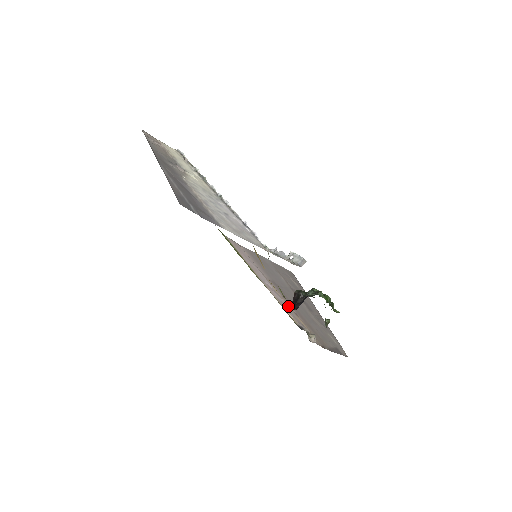
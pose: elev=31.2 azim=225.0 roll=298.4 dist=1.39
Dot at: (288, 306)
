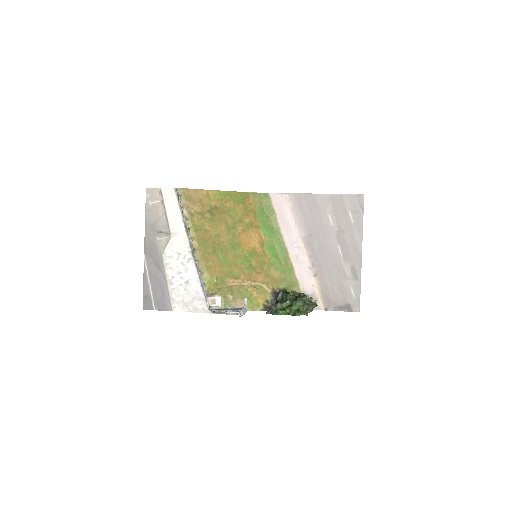
Dot at: (309, 269)
